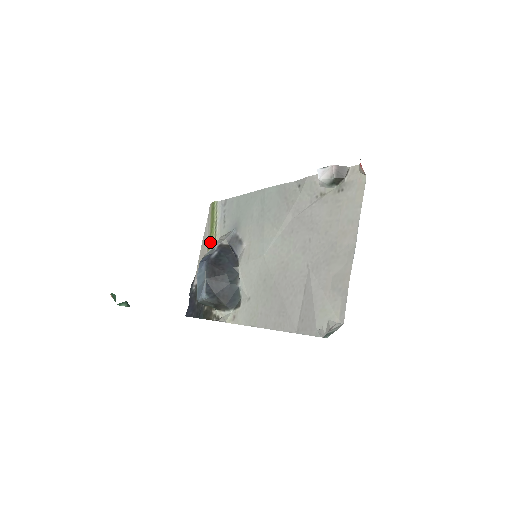
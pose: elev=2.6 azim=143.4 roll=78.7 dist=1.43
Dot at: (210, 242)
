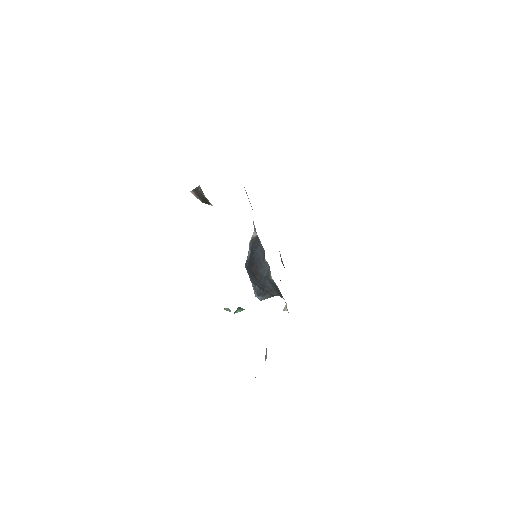
Dot at: occluded
